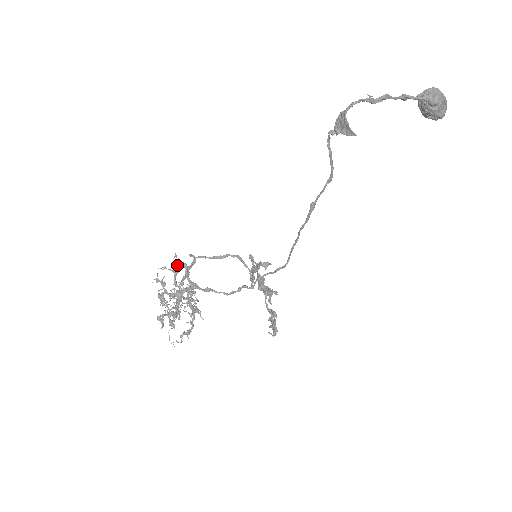
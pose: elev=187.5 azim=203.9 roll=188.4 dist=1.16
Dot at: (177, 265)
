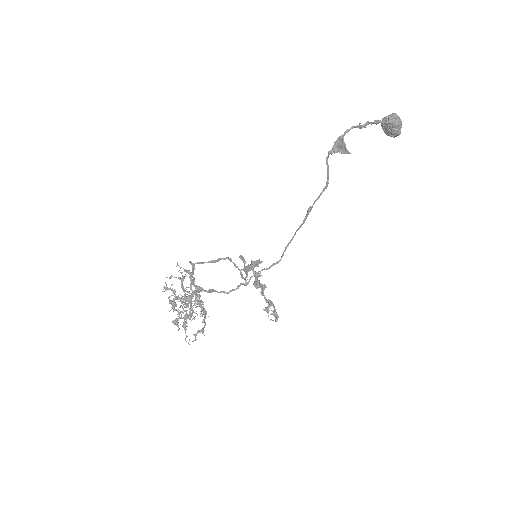
Dot at: occluded
